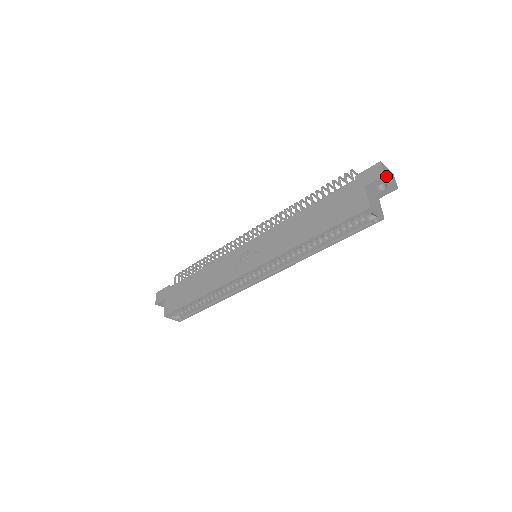
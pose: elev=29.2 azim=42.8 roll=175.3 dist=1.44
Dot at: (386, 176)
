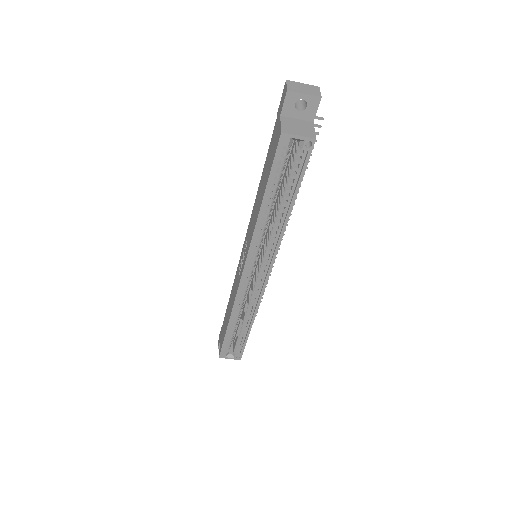
Dot at: (292, 90)
